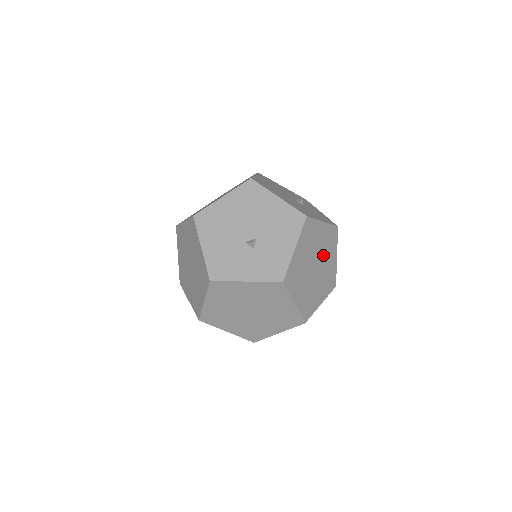
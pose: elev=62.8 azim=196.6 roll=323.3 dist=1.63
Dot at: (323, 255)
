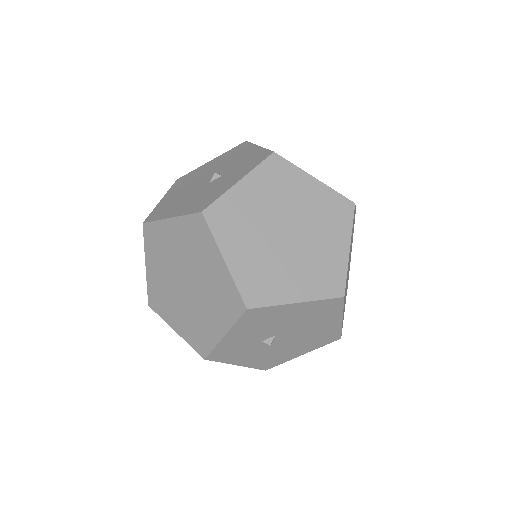
Dot at: occluded
